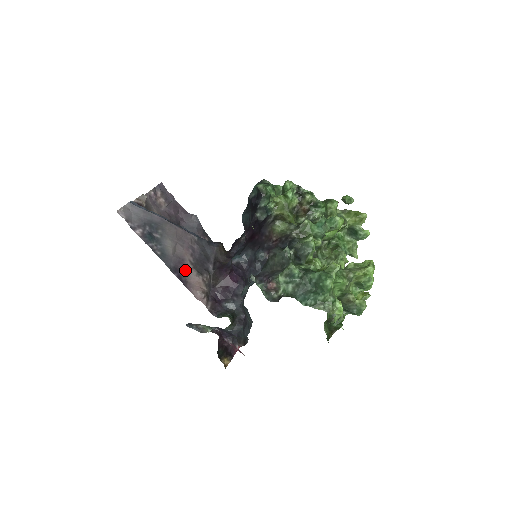
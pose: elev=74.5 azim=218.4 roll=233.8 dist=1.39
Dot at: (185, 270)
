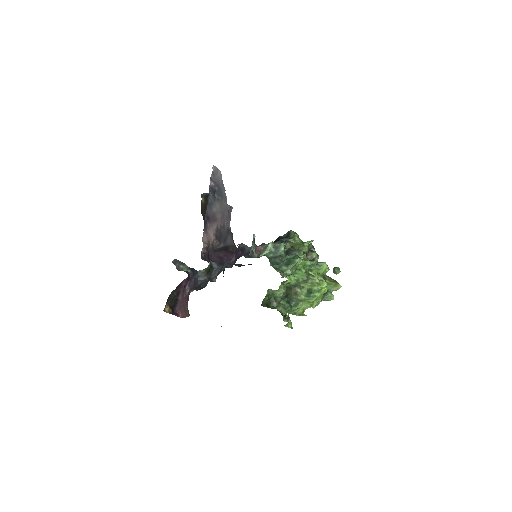
Dot at: (211, 224)
